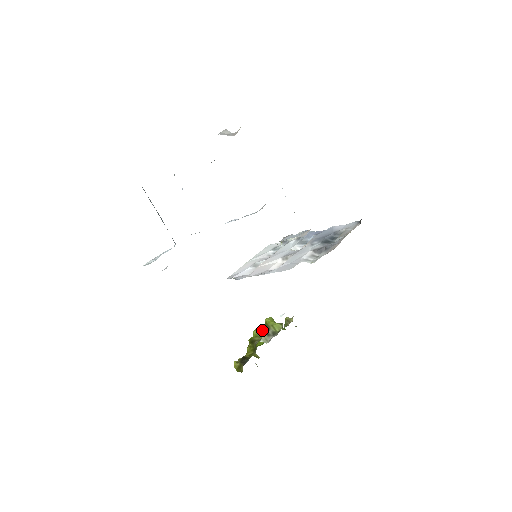
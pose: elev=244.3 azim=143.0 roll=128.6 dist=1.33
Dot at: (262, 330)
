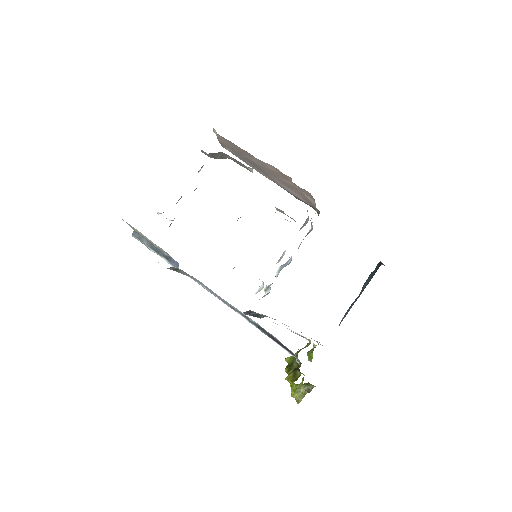
Dot at: (293, 356)
